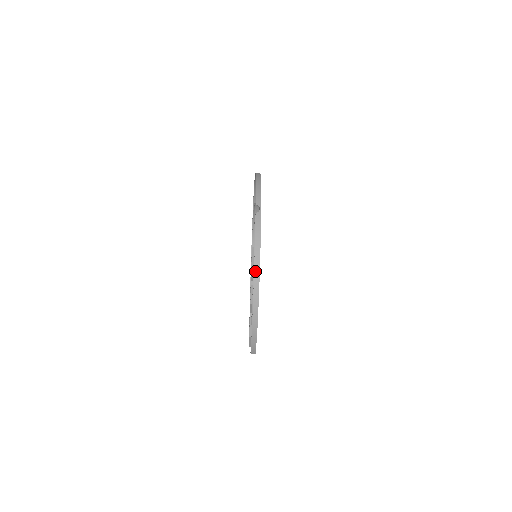
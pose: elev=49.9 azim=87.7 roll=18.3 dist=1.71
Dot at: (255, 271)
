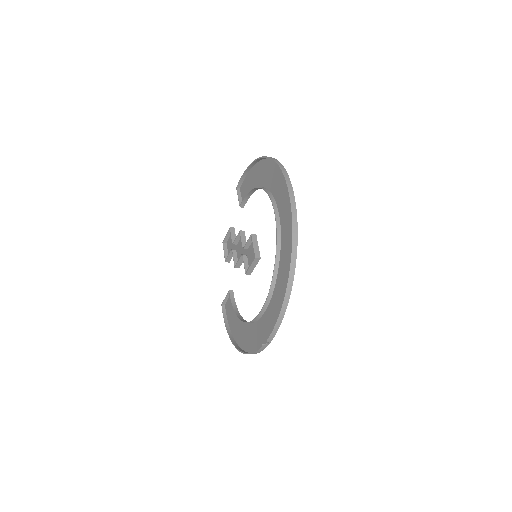
Dot at: (243, 353)
